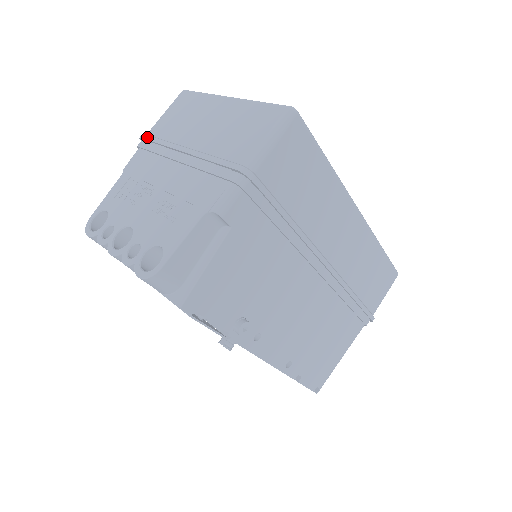
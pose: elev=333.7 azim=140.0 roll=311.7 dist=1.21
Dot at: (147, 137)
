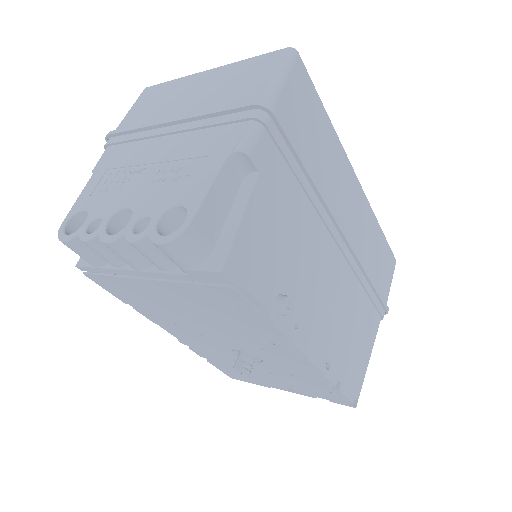
Dot at: (117, 131)
